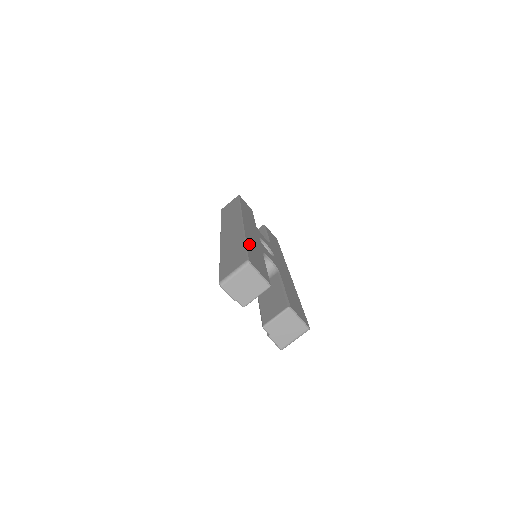
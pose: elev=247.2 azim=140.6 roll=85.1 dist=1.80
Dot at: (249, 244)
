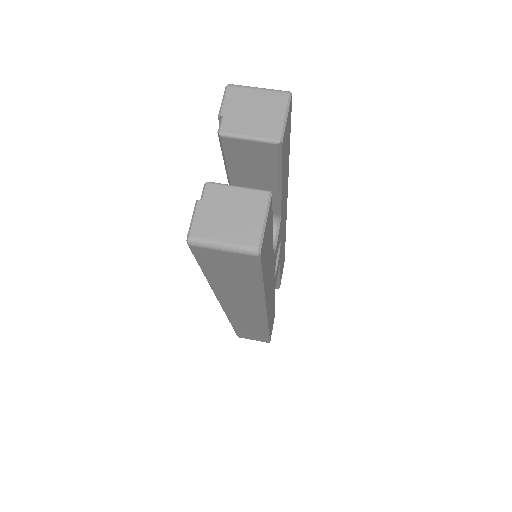
Dot at: (288, 160)
